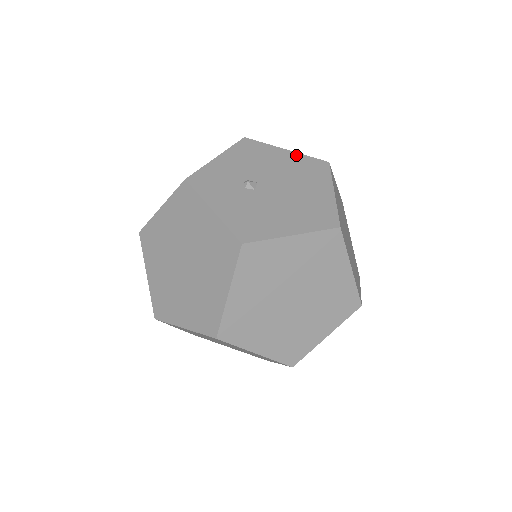
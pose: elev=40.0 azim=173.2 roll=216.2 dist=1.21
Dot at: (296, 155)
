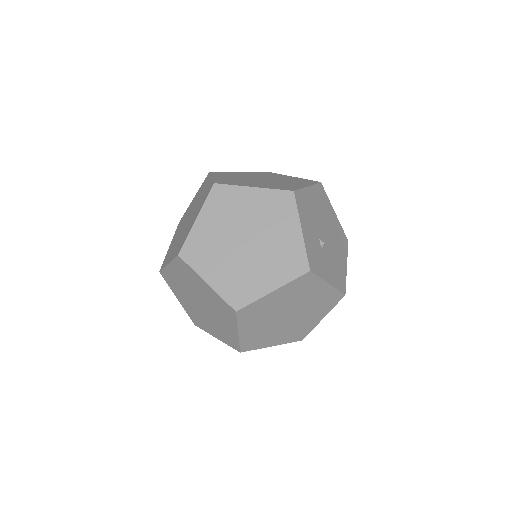
Dot at: (313, 189)
